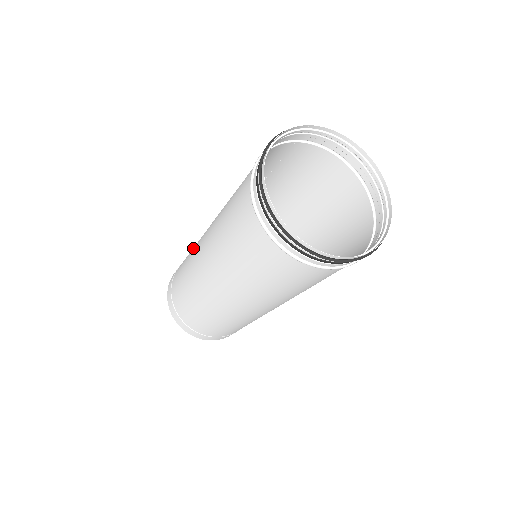
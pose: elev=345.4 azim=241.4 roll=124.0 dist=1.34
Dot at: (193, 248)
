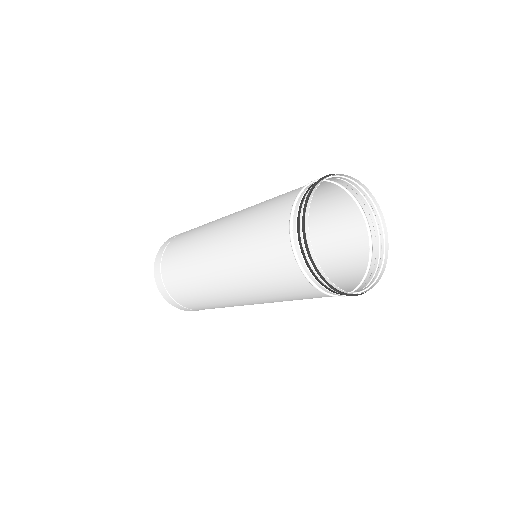
Dot at: (191, 247)
